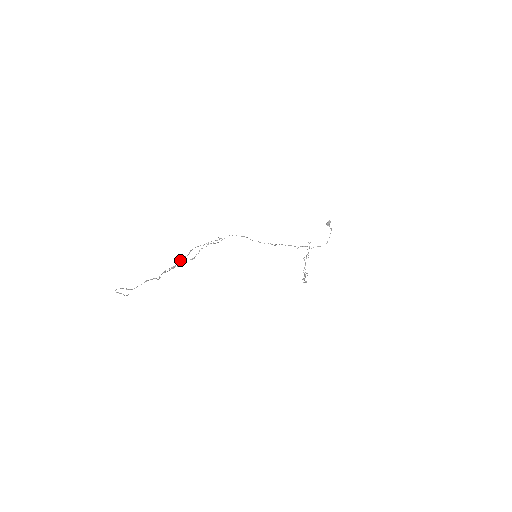
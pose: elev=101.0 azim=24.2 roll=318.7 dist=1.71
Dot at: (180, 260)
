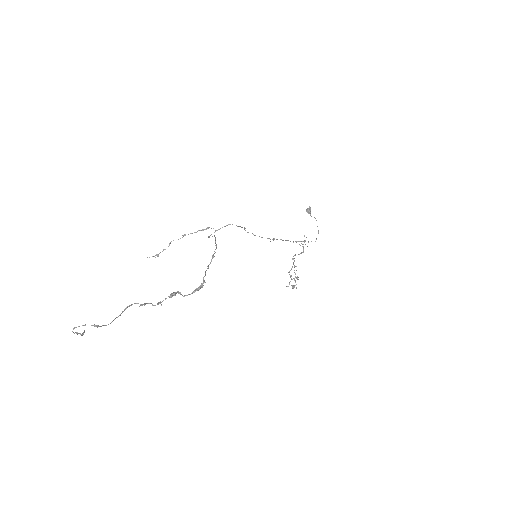
Dot at: (205, 274)
